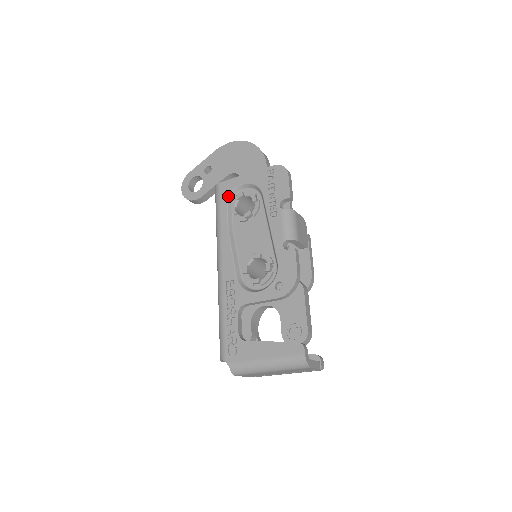
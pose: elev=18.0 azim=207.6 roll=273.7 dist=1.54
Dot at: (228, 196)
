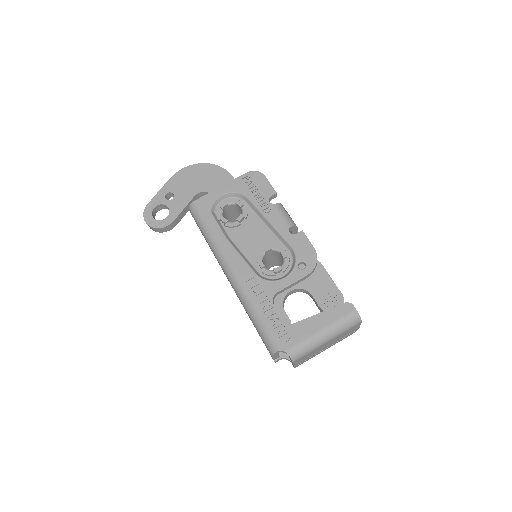
Dot at: (211, 209)
